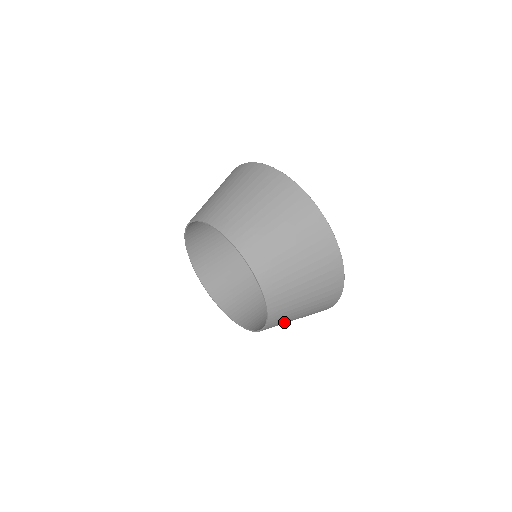
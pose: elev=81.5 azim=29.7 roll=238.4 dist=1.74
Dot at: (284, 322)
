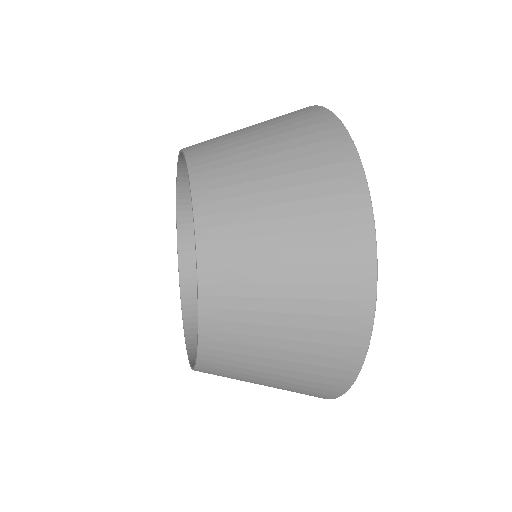
Dot at: (239, 372)
